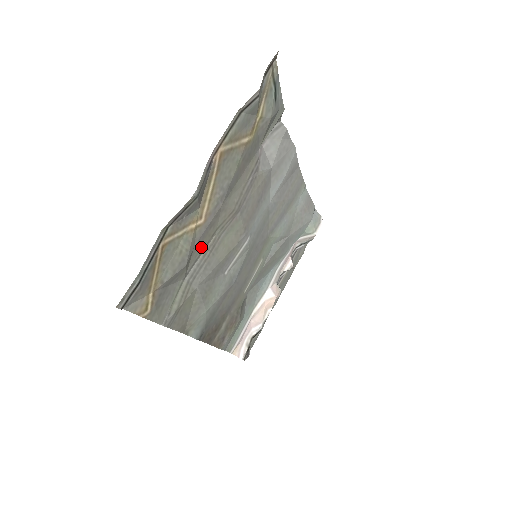
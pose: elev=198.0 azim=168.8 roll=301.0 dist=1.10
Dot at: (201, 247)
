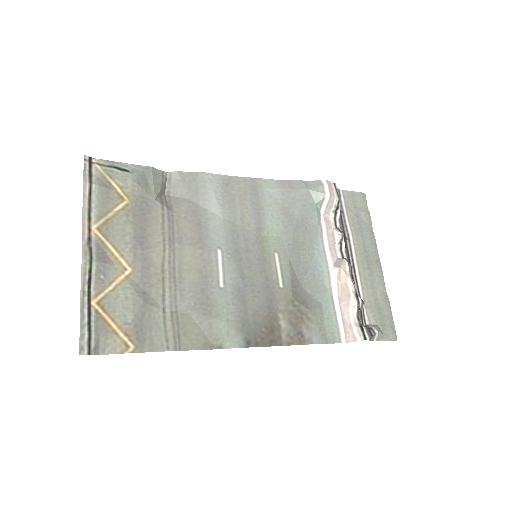
Dot at: (156, 285)
